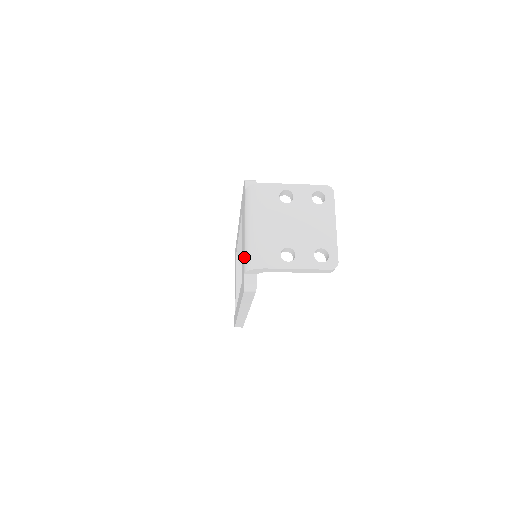
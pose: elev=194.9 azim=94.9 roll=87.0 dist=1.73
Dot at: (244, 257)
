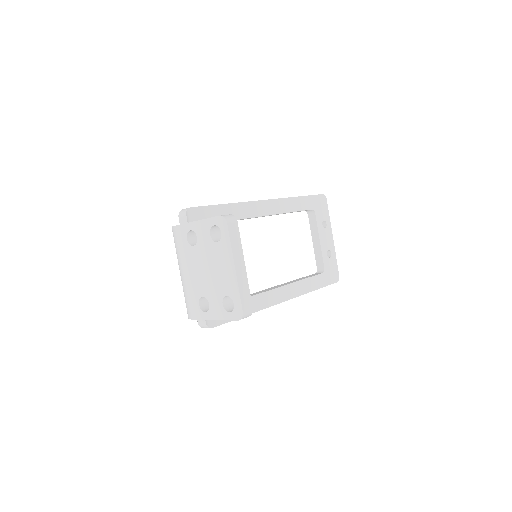
Dot at: occluded
